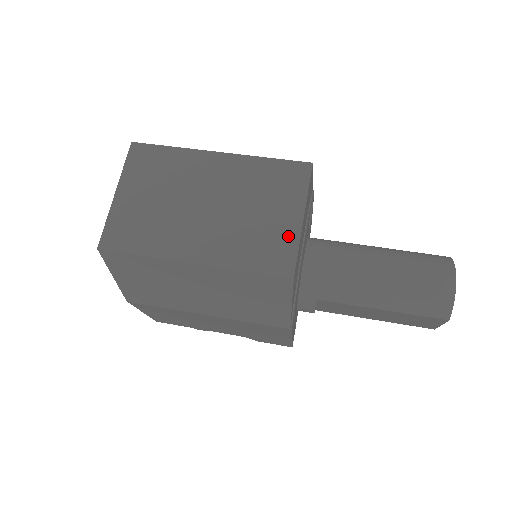
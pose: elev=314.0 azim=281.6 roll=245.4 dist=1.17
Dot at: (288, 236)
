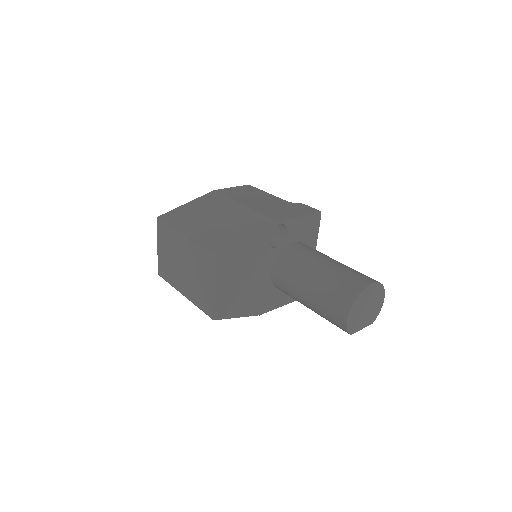
Dot at: (210, 297)
